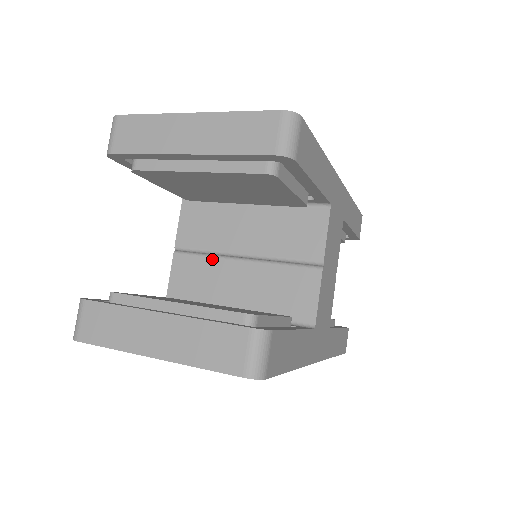
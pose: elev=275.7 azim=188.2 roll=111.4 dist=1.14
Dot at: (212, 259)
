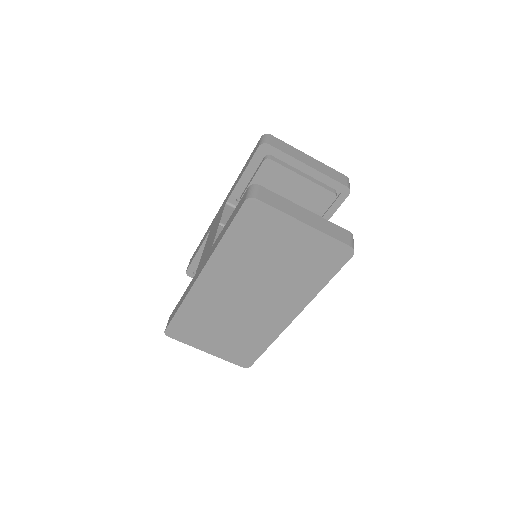
Dot at: occluded
